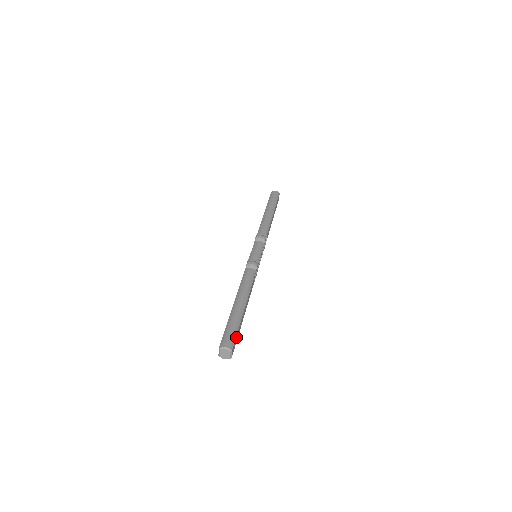
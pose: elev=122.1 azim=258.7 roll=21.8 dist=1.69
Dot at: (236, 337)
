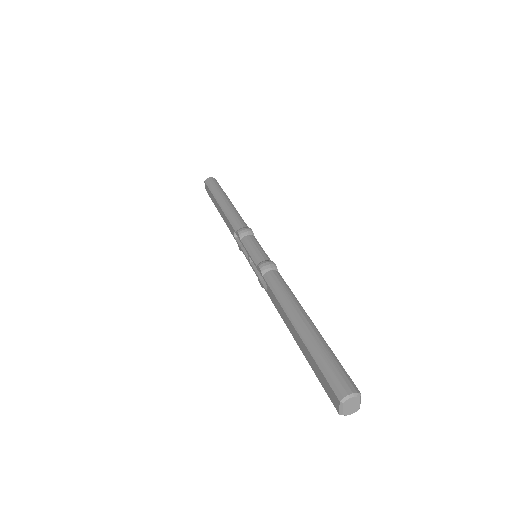
Dot at: (343, 371)
